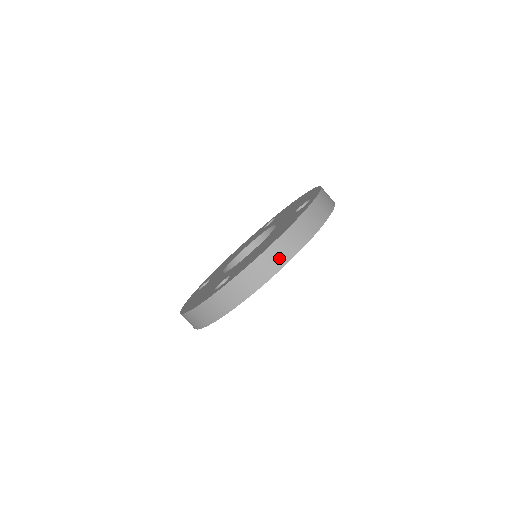
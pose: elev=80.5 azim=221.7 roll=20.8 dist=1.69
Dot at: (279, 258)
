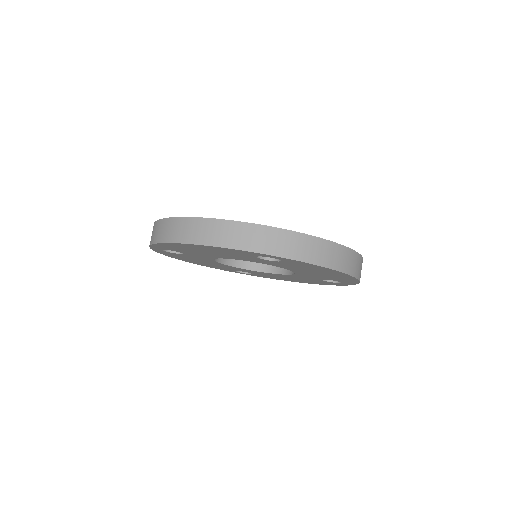
Dot at: (173, 233)
